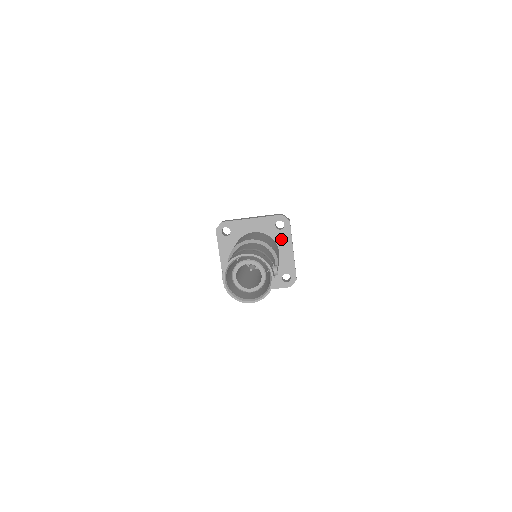
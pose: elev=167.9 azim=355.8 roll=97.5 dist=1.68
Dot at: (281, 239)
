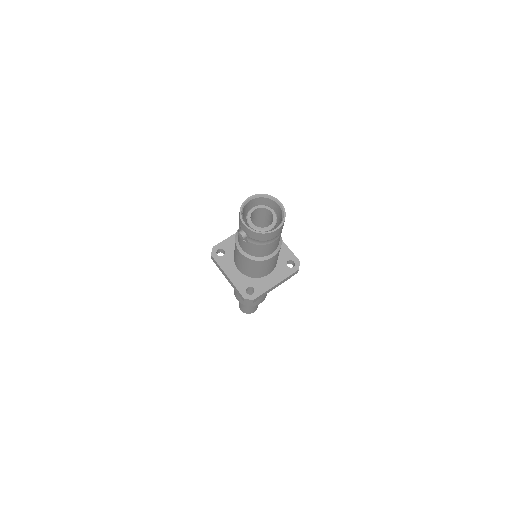
Dot at: occluded
